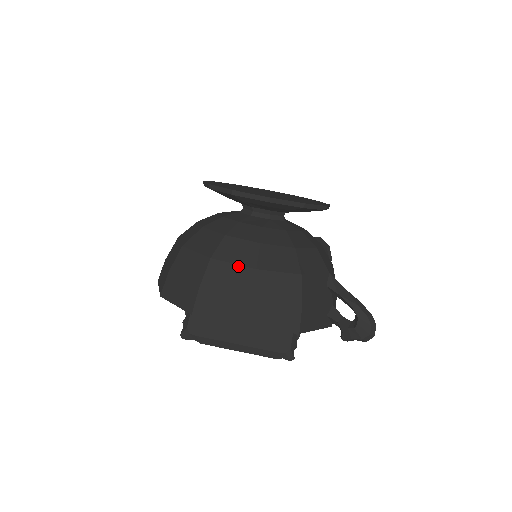
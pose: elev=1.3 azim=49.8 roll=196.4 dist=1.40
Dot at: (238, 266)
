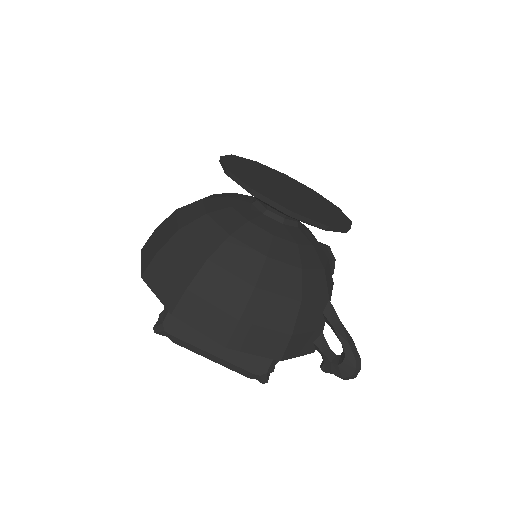
Dot at: (236, 278)
